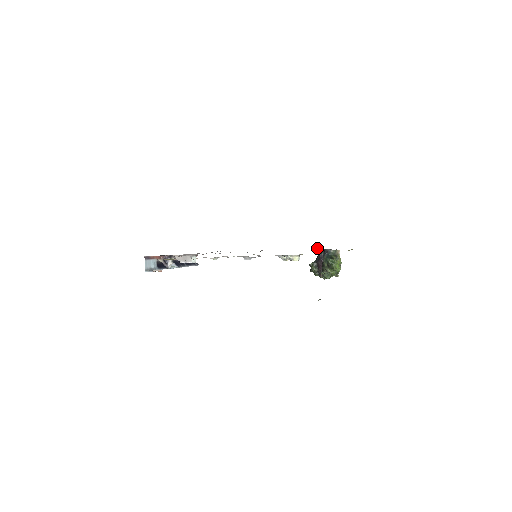
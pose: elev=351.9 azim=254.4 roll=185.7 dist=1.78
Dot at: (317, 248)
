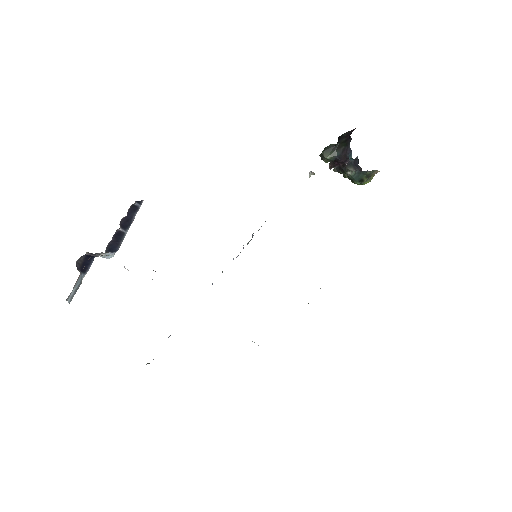
Dot at: occluded
